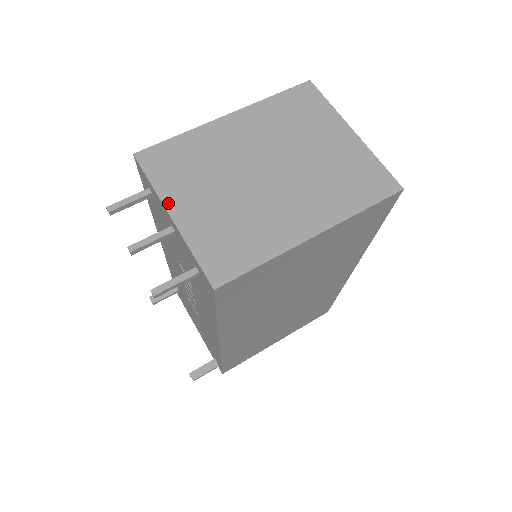
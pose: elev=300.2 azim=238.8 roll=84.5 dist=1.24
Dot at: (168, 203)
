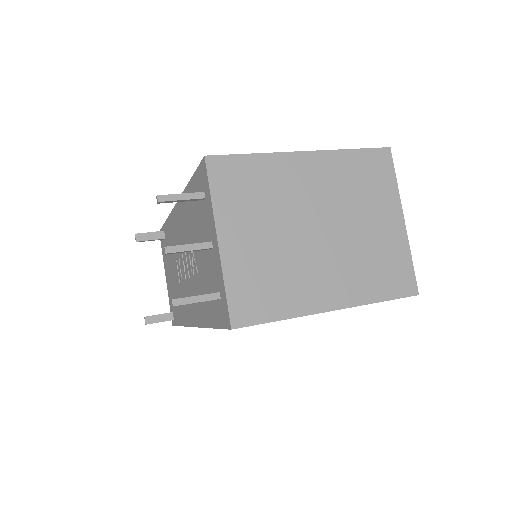
Dot at: (220, 225)
